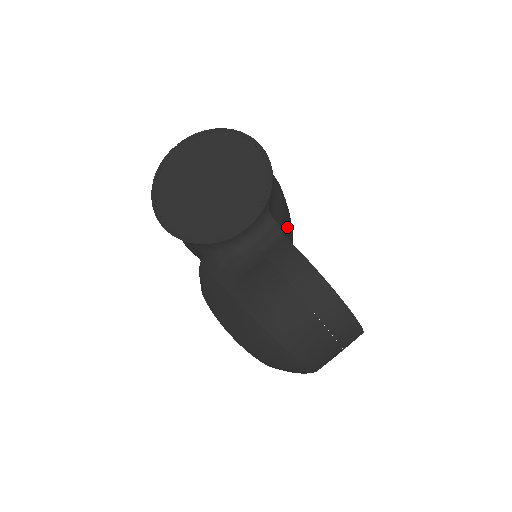
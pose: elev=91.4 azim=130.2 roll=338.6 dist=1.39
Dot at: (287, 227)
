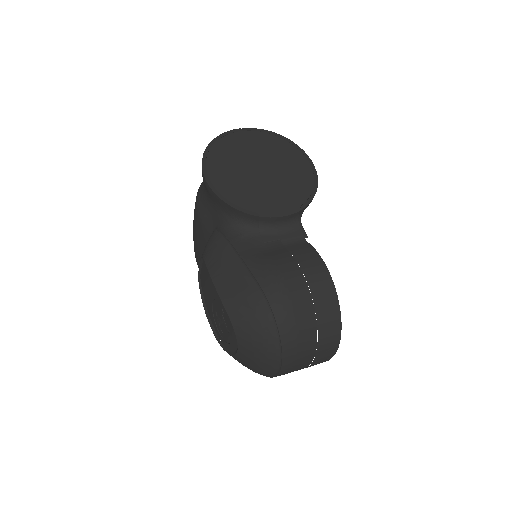
Dot at: occluded
